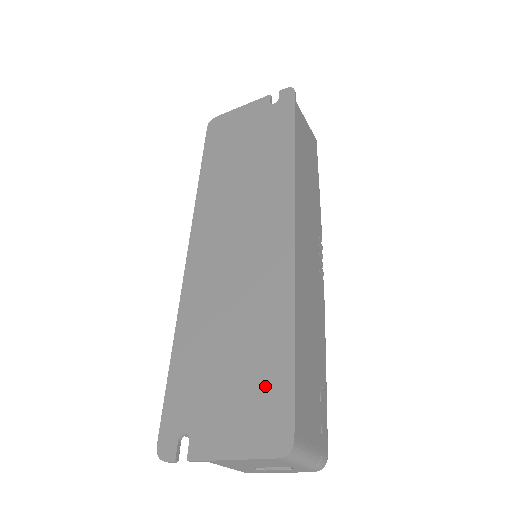
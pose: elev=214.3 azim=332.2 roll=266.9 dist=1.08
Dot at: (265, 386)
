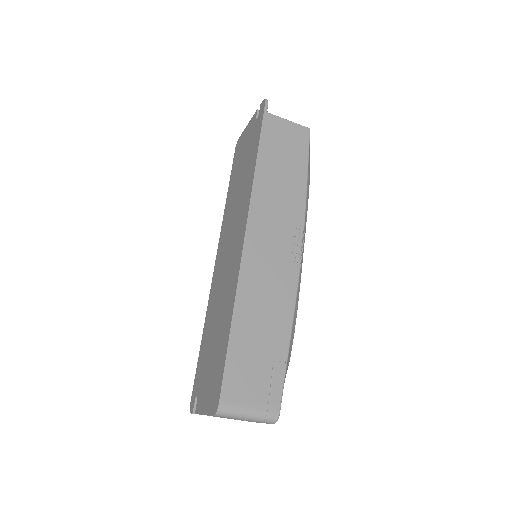
Dot at: (218, 366)
